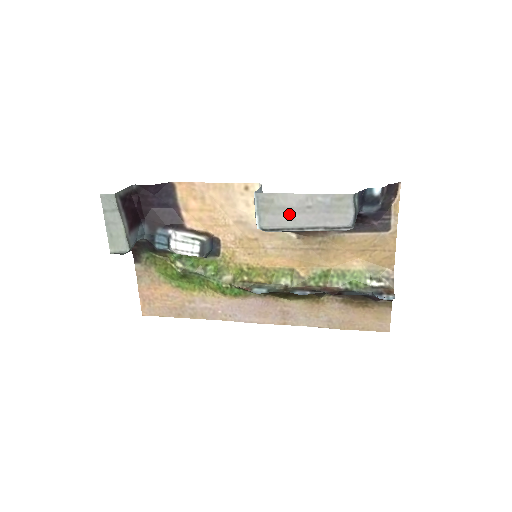
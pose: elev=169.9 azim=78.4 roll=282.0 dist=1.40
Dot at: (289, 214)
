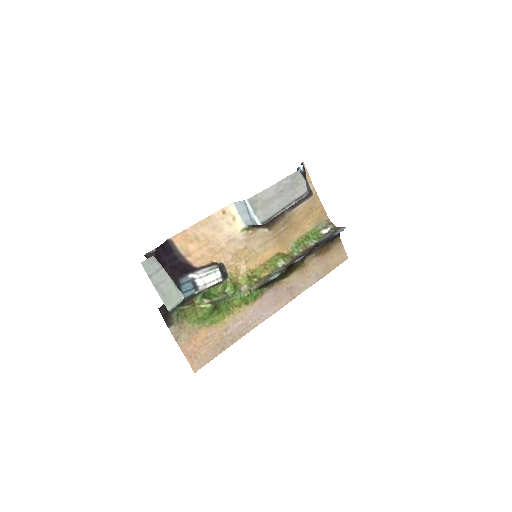
Dot at: (273, 202)
